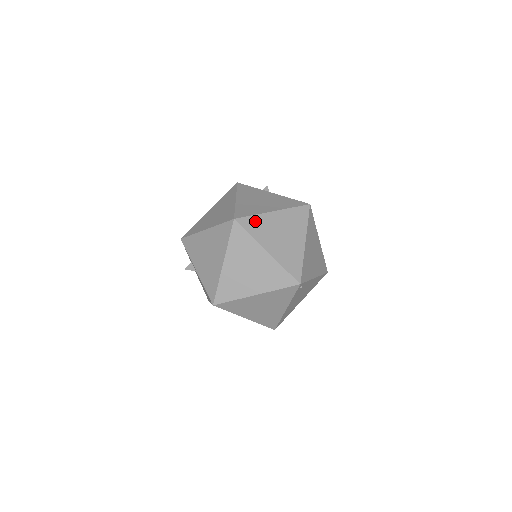
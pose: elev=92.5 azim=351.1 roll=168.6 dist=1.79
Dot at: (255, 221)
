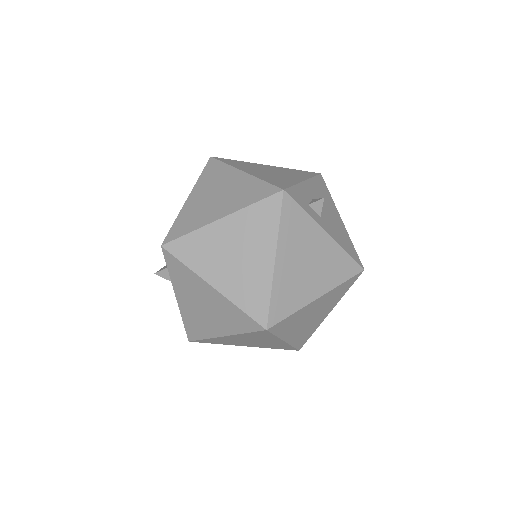
Dot at: (290, 320)
